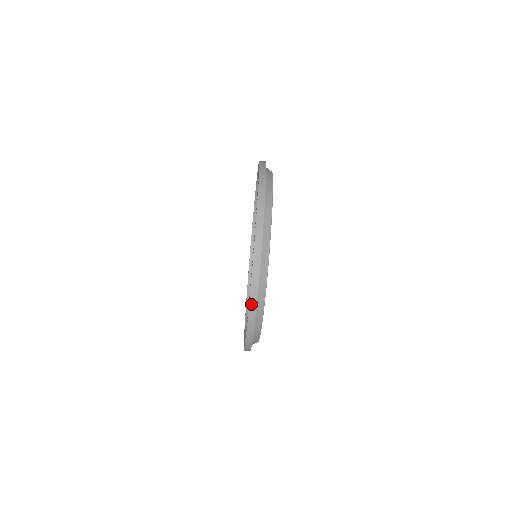
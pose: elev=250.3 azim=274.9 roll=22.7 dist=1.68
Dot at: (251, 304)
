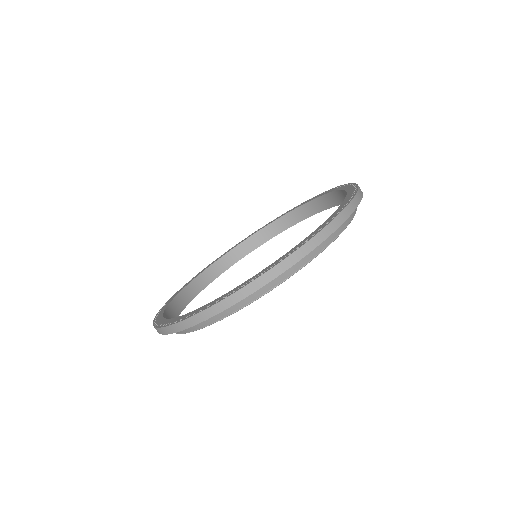
Dot at: occluded
